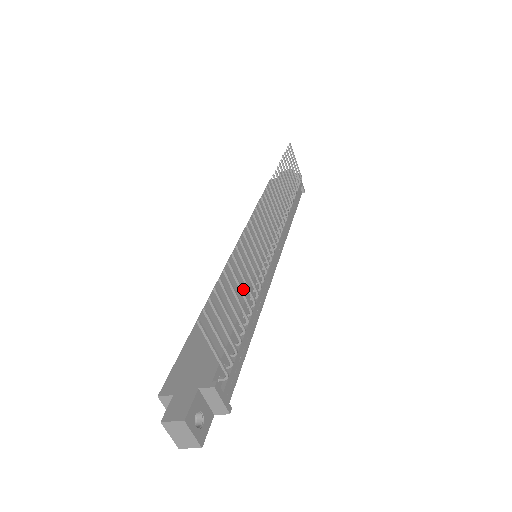
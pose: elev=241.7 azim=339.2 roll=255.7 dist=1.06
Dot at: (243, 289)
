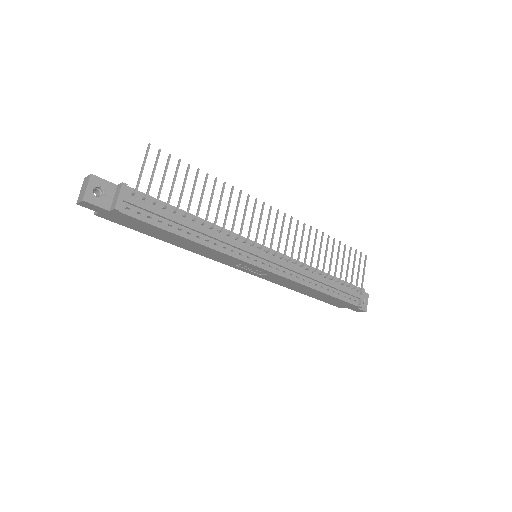
Dot at: occluded
